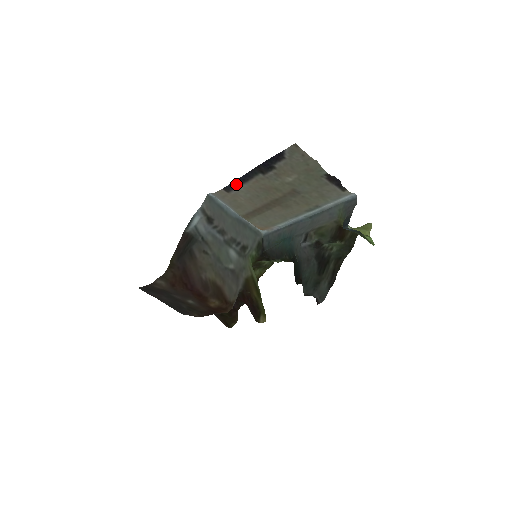
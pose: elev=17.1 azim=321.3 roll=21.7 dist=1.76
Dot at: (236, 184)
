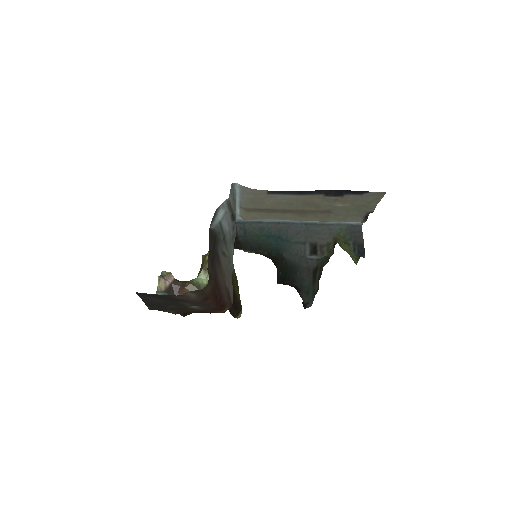
Dot at: (288, 192)
